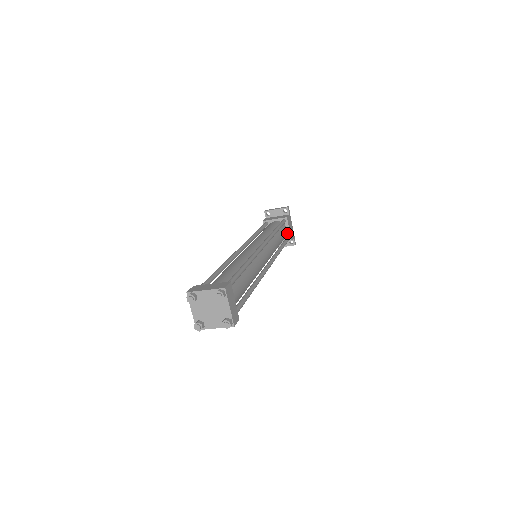
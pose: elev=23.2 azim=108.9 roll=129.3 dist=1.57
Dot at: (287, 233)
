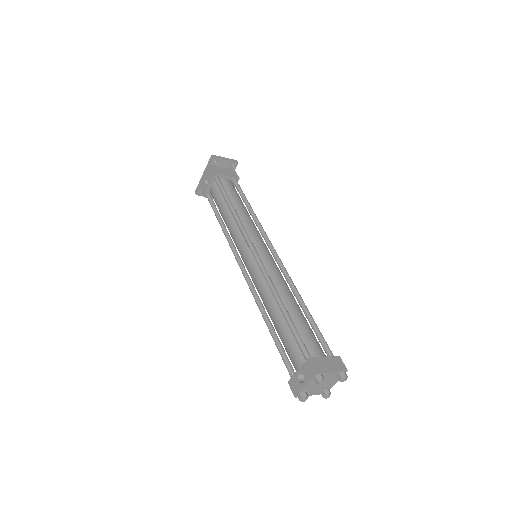
Dot at: occluded
